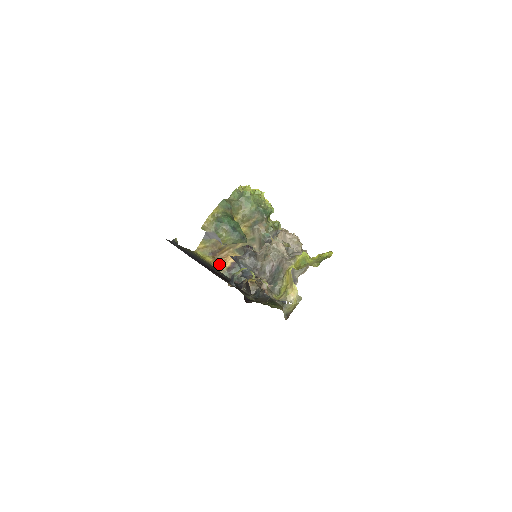
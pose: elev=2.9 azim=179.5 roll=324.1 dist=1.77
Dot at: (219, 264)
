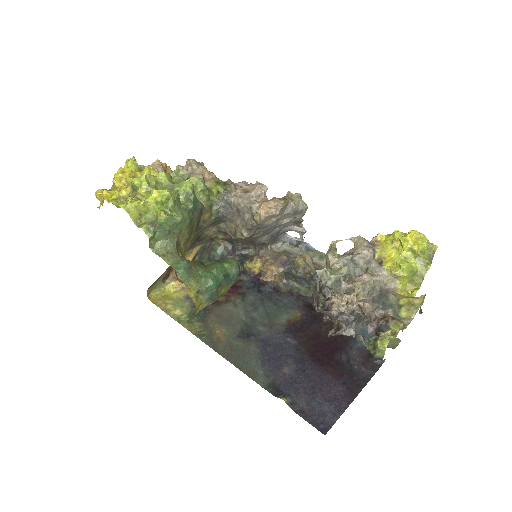
Dot at: occluded
